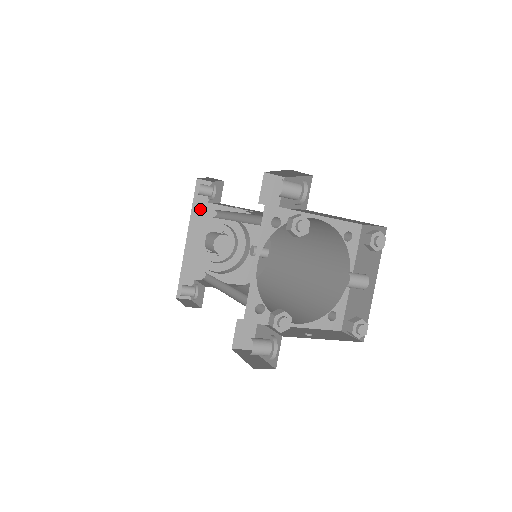
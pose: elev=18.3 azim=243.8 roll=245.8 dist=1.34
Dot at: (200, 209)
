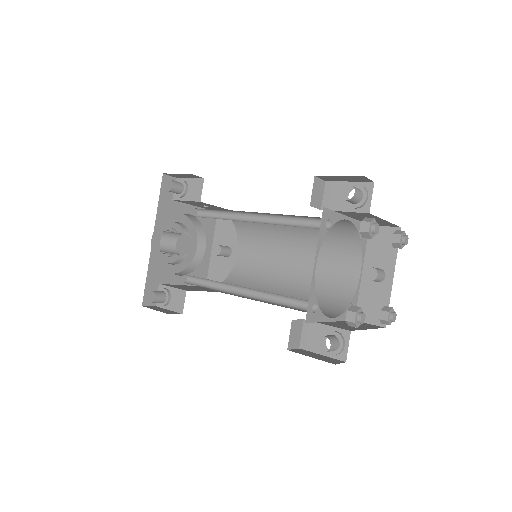
Dot at: (165, 207)
